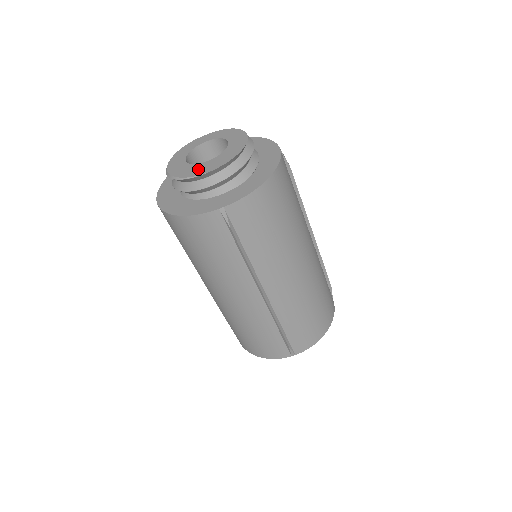
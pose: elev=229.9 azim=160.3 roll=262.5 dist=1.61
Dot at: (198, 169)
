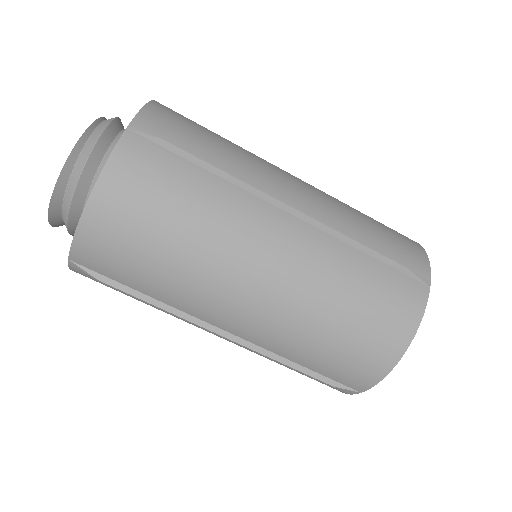
Dot at: occluded
